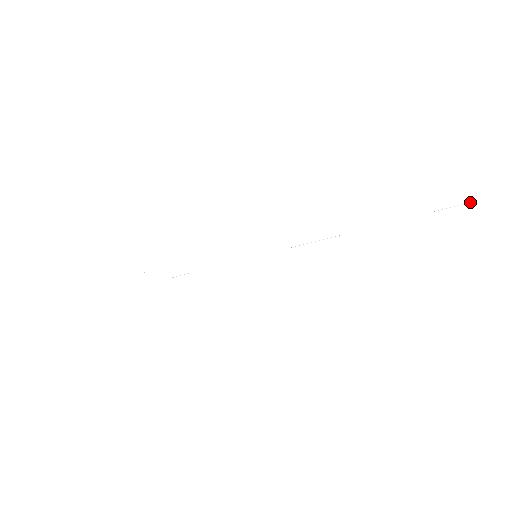
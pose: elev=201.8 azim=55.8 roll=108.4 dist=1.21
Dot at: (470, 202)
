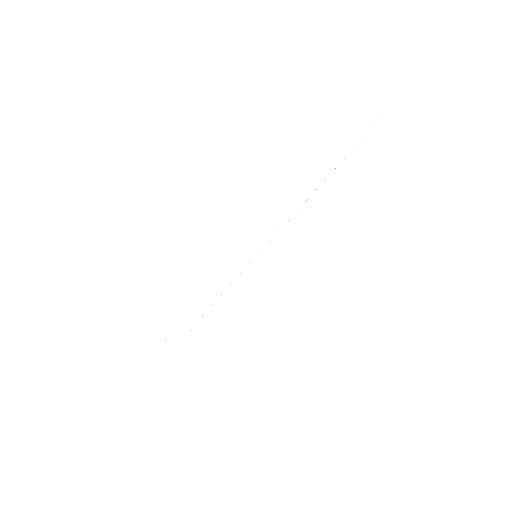
Dot at: occluded
